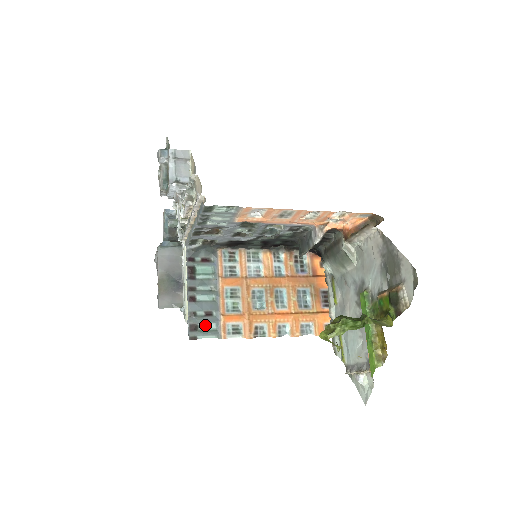
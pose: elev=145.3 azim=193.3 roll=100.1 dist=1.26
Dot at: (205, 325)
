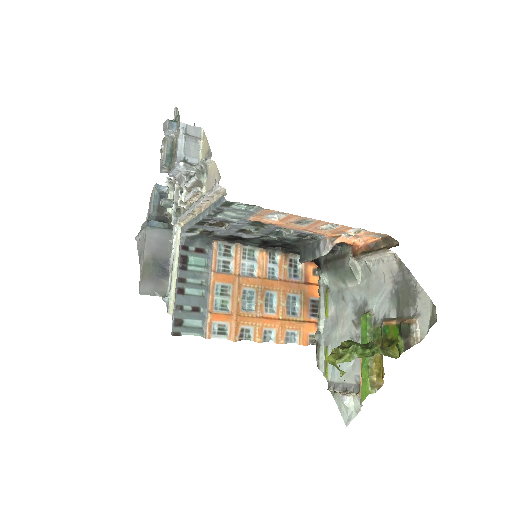
Dot at: (191, 321)
